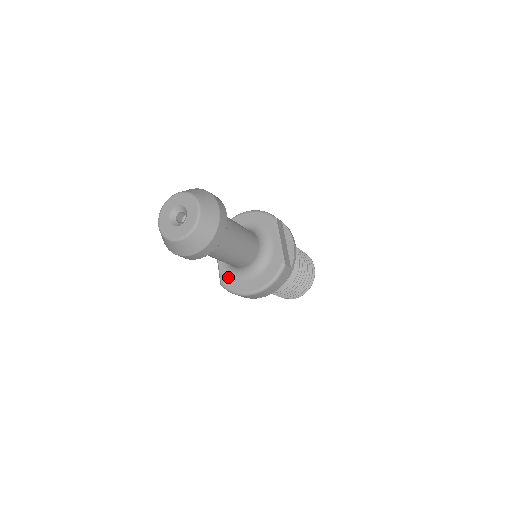
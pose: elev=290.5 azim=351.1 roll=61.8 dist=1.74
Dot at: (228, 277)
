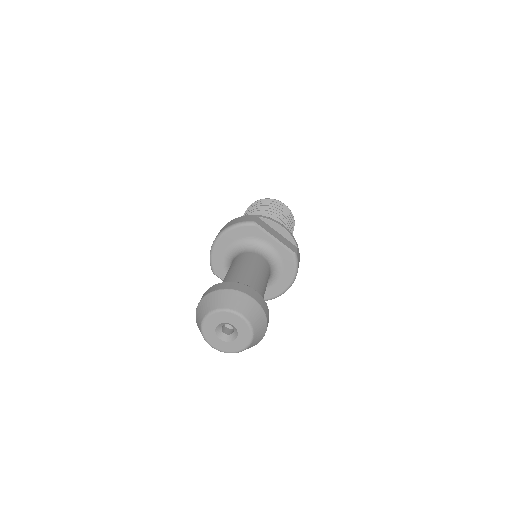
Dot at: occluded
